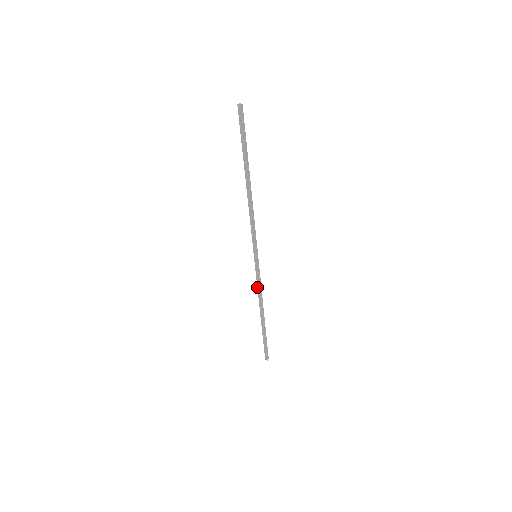
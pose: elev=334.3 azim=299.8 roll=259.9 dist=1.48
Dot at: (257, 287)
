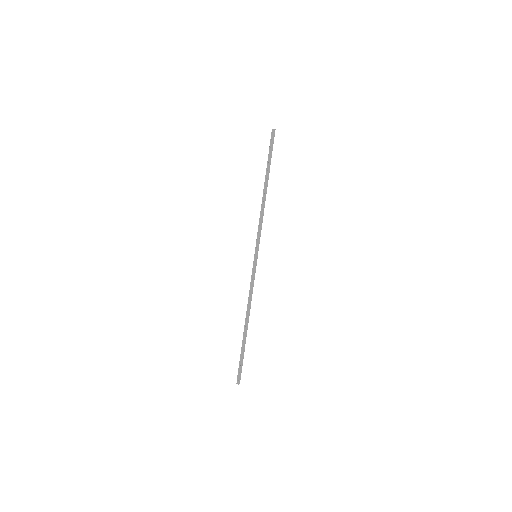
Dot at: occluded
